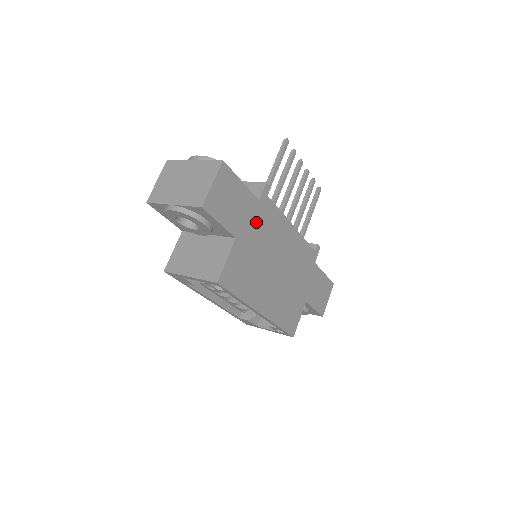
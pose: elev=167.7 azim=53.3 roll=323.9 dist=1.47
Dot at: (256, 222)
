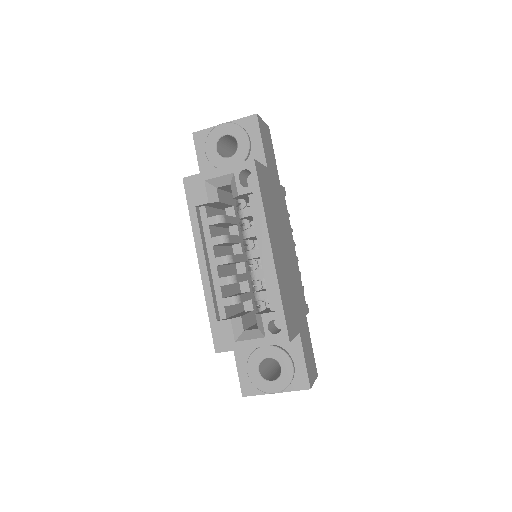
Dot at: (277, 190)
